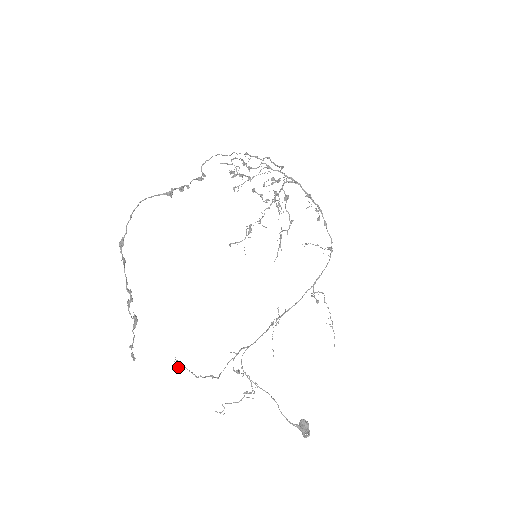
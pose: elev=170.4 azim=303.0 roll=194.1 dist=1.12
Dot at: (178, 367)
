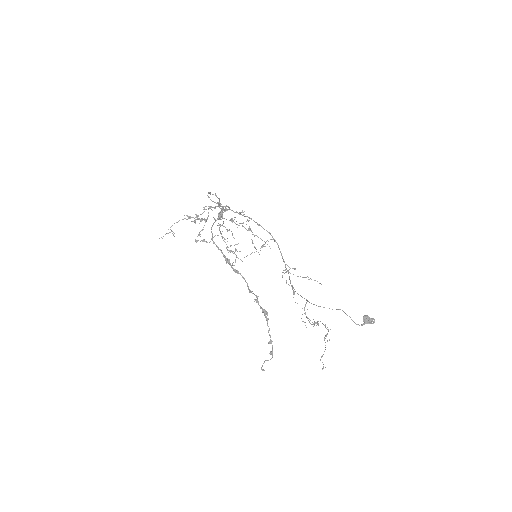
Dot at: occluded
